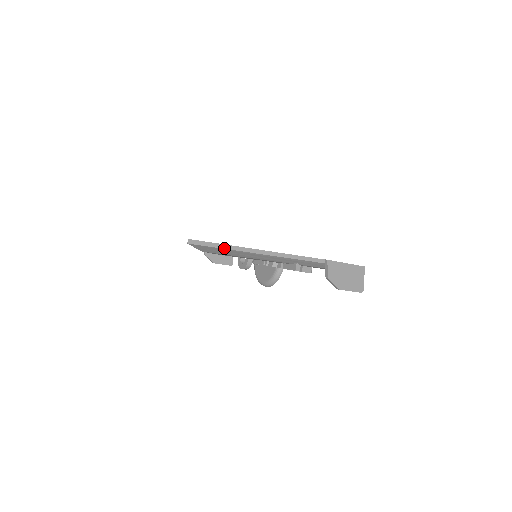
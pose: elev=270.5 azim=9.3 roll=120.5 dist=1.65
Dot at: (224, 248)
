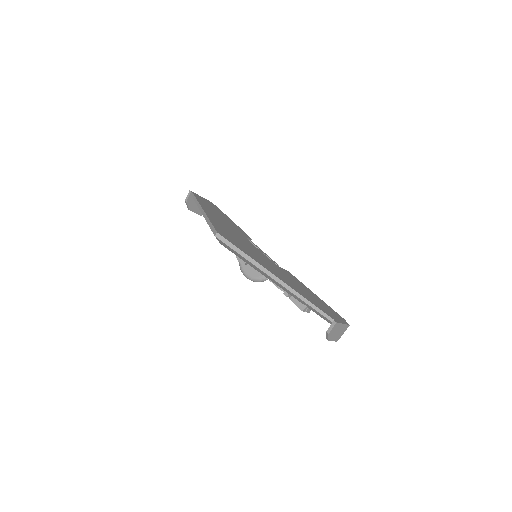
Dot at: (250, 261)
